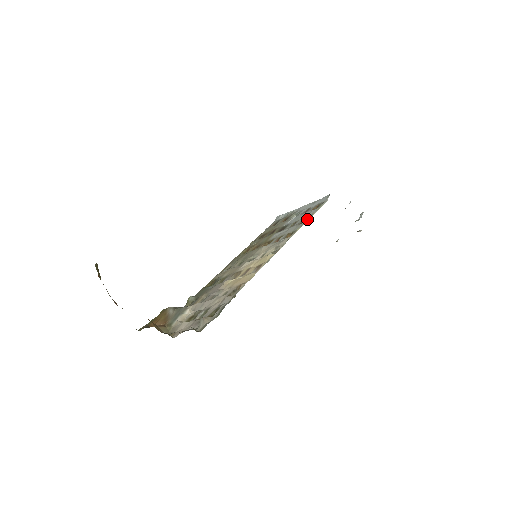
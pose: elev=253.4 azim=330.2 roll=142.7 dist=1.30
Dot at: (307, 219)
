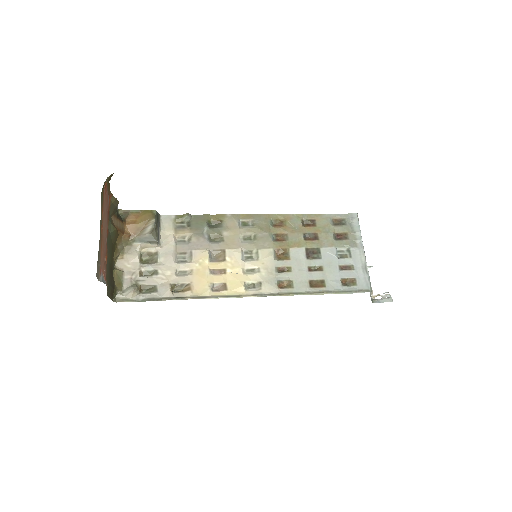
Dot at: (317, 289)
